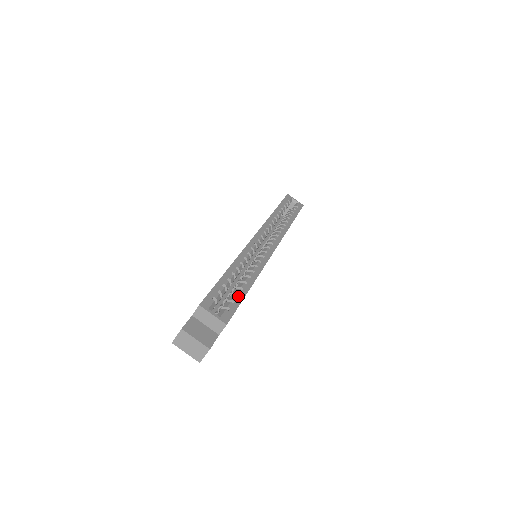
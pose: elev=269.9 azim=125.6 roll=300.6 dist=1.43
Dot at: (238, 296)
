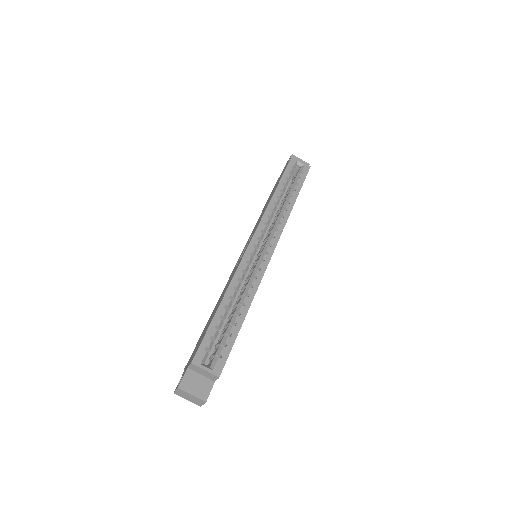
Dot at: (231, 336)
